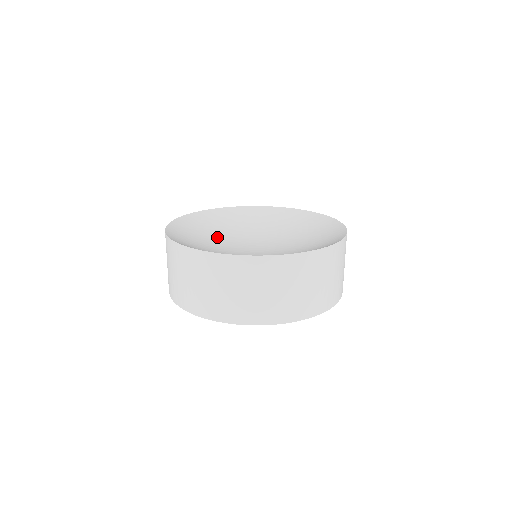
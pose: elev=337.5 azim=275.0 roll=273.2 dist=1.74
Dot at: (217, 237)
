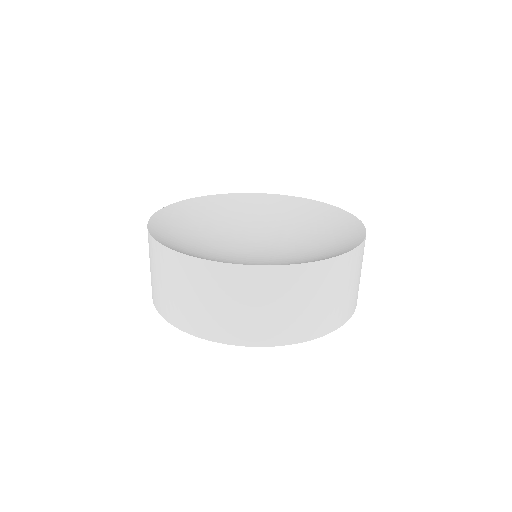
Dot at: (210, 232)
